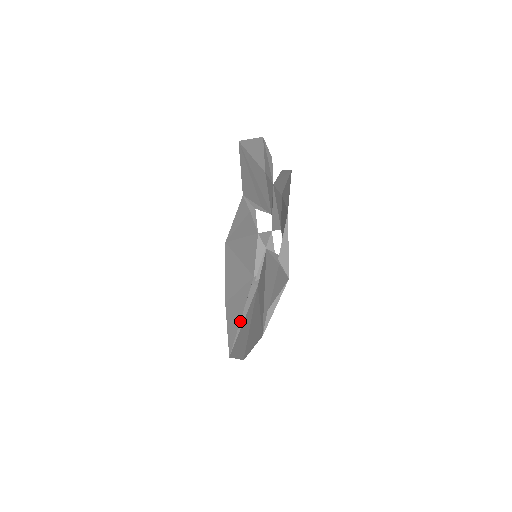
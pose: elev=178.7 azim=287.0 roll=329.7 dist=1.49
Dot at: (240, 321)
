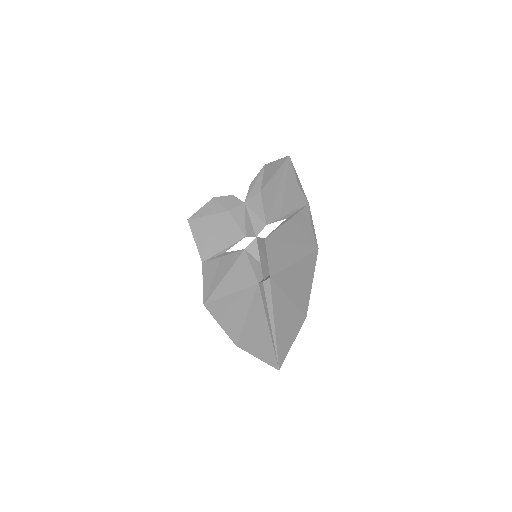
Dot at: (270, 322)
